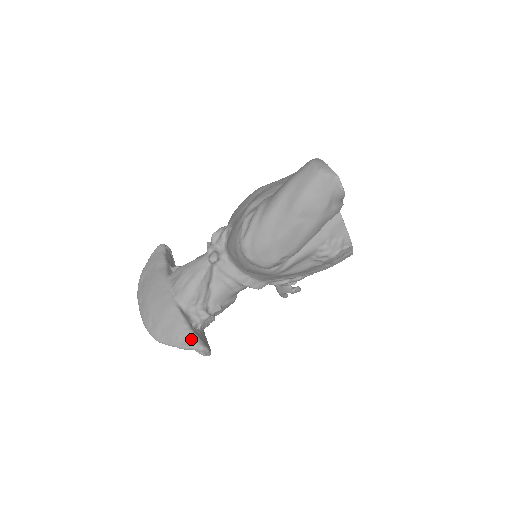
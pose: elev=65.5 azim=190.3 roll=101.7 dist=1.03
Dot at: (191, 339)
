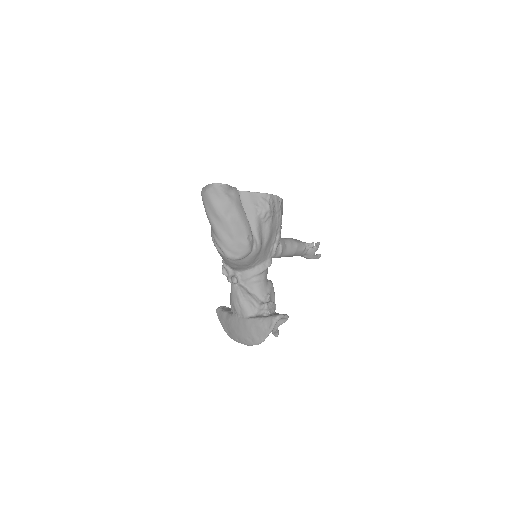
Dot at: (269, 321)
